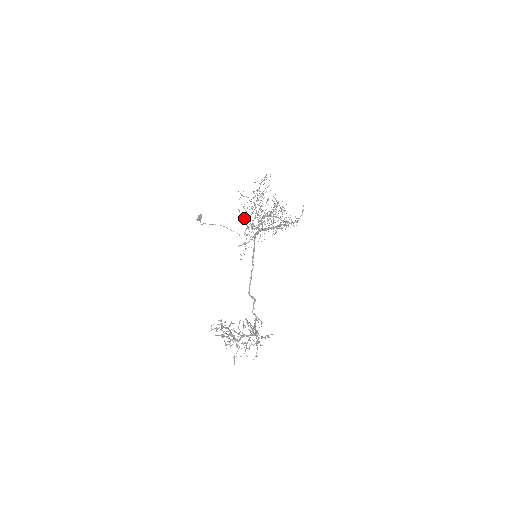
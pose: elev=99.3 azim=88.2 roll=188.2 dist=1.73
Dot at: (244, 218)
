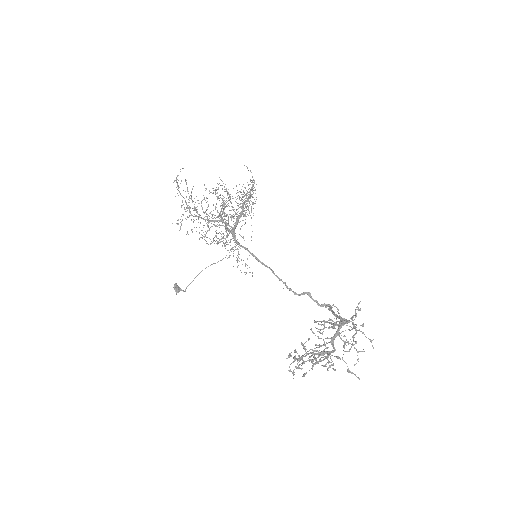
Dot at: occluded
